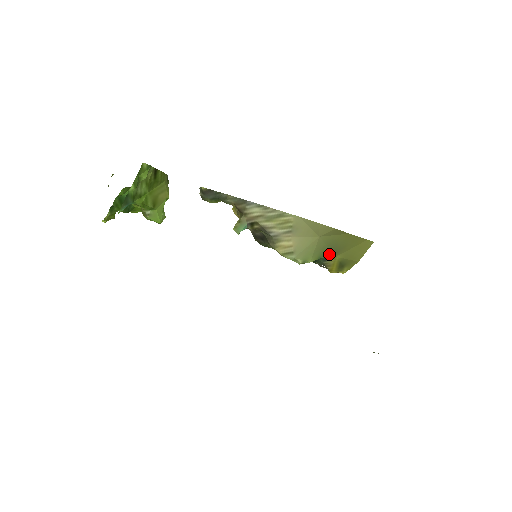
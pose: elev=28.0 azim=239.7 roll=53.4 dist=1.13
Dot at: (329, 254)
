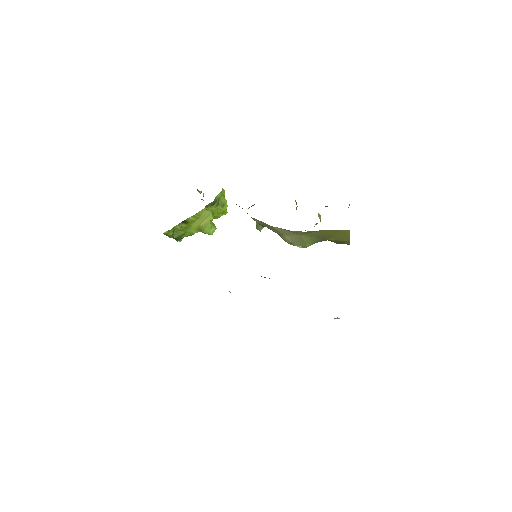
Dot at: (321, 240)
